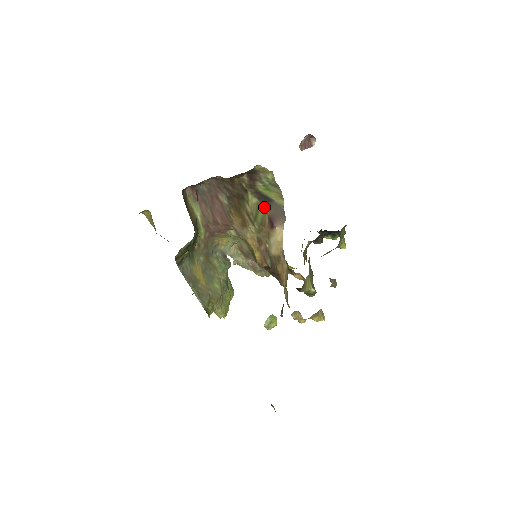
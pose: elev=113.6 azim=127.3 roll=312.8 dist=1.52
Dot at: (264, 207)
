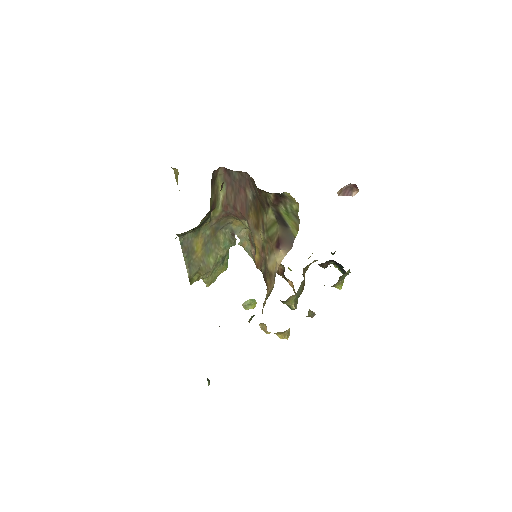
Dot at: (278, 227)
